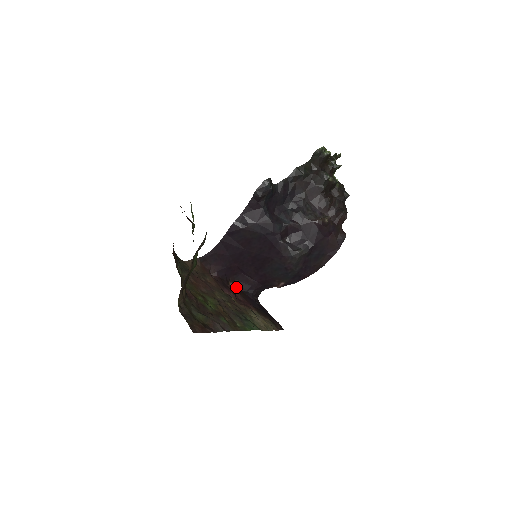
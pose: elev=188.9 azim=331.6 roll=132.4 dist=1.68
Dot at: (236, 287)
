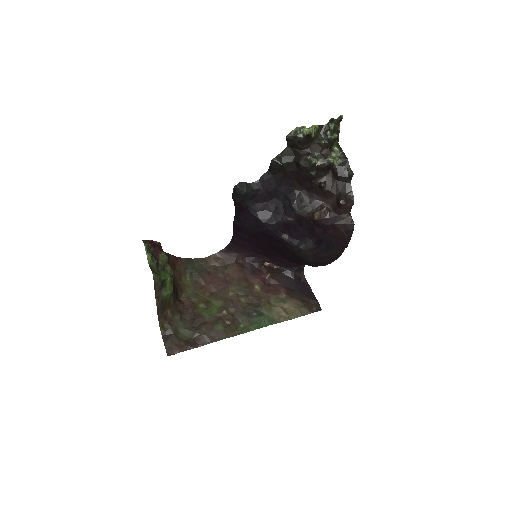
Dot at: (273, 266)
